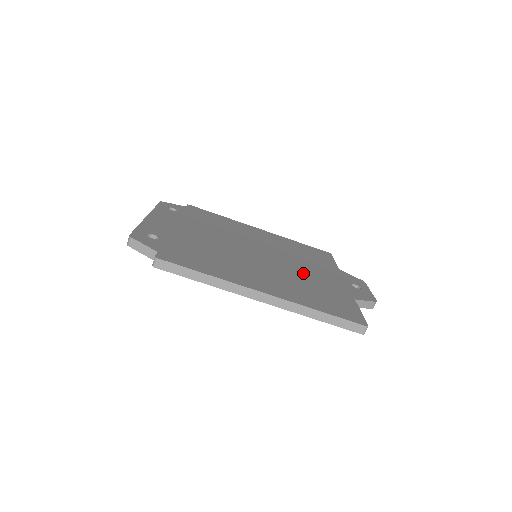
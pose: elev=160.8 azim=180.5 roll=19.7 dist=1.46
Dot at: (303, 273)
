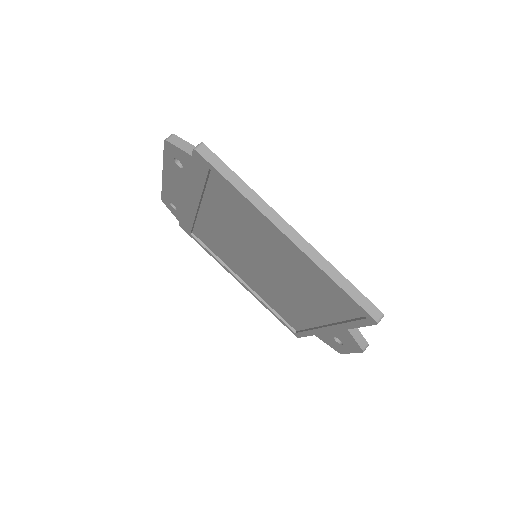
Dot at: occluded
